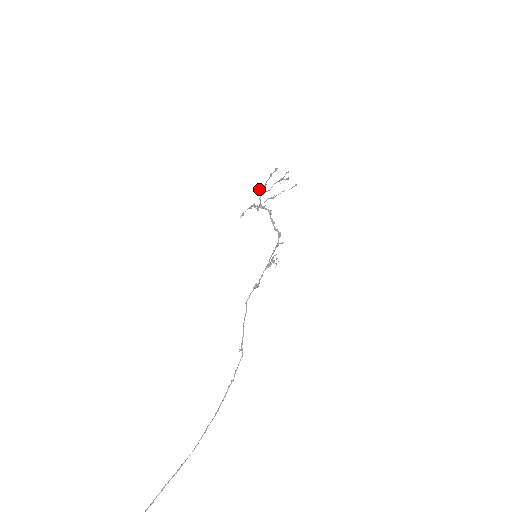
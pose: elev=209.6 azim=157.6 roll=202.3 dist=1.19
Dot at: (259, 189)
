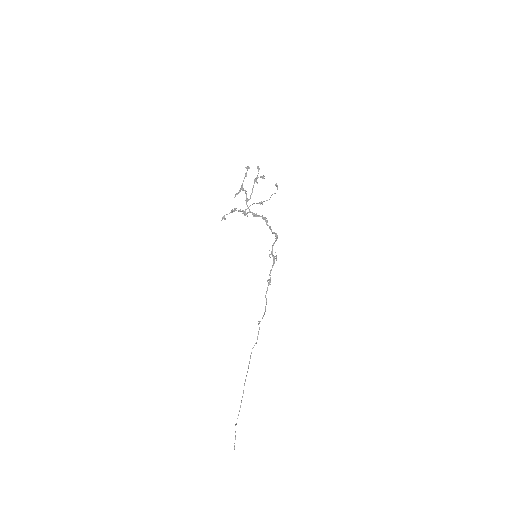
Dot at: occluded
